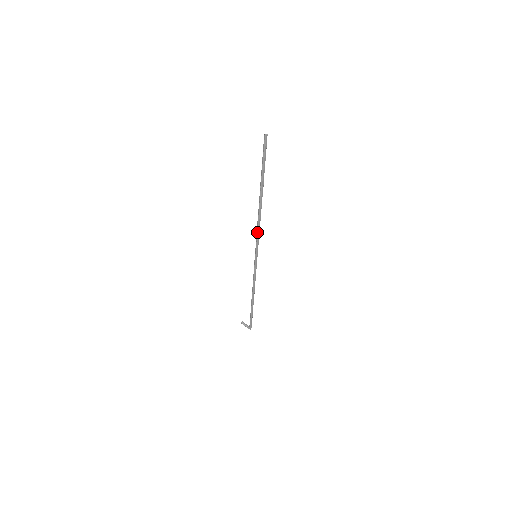
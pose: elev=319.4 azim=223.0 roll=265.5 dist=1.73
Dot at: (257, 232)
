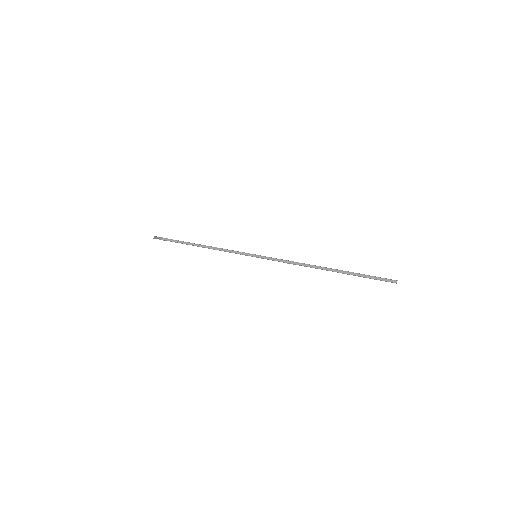
Dot at: occluded
